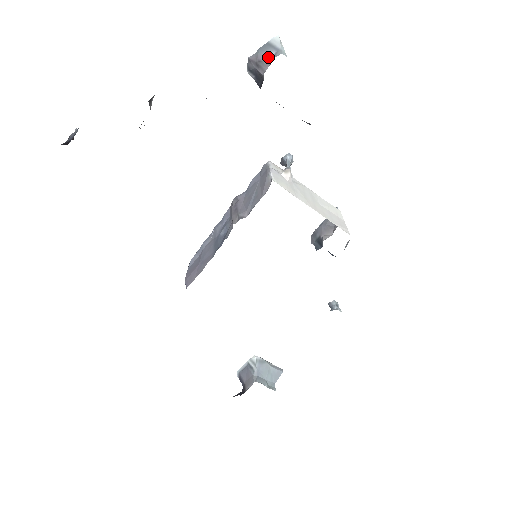
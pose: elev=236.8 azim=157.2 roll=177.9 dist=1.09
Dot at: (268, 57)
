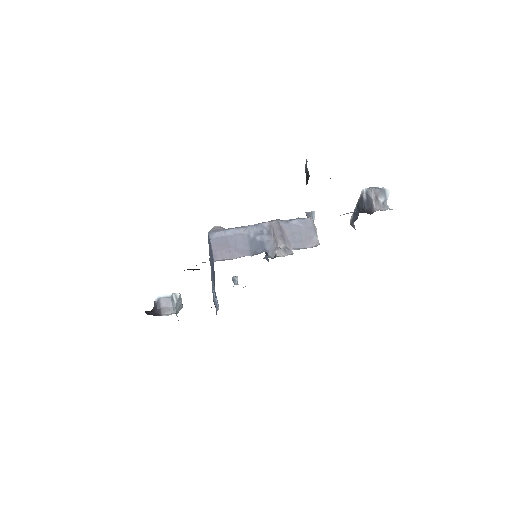
Dot at: (381, 200)
